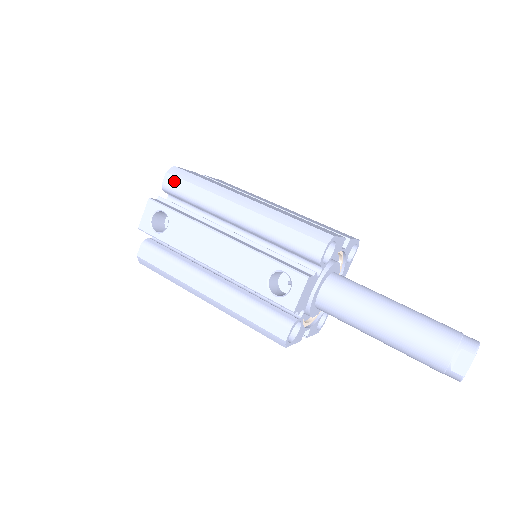
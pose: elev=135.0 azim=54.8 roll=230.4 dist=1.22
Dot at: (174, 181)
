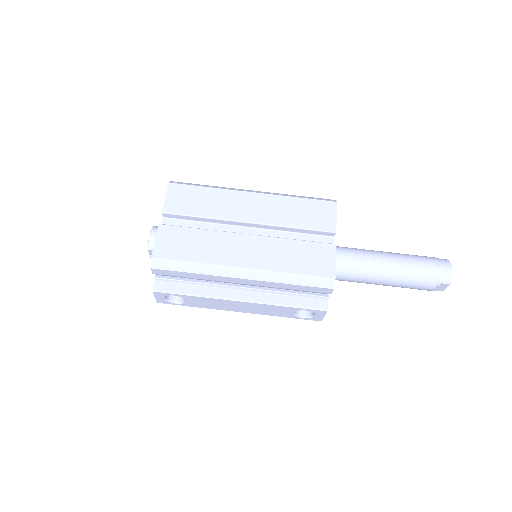
Dot at: (164, 272)
